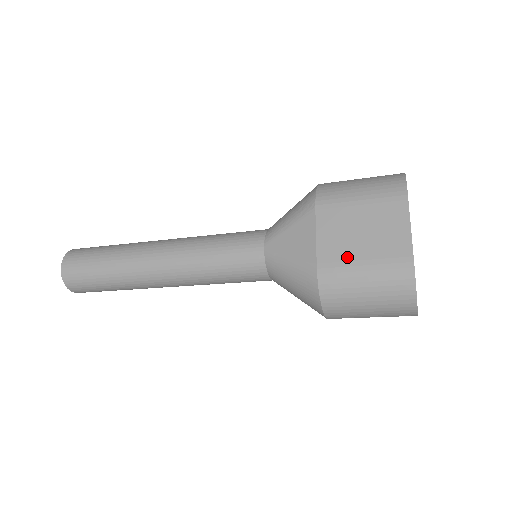
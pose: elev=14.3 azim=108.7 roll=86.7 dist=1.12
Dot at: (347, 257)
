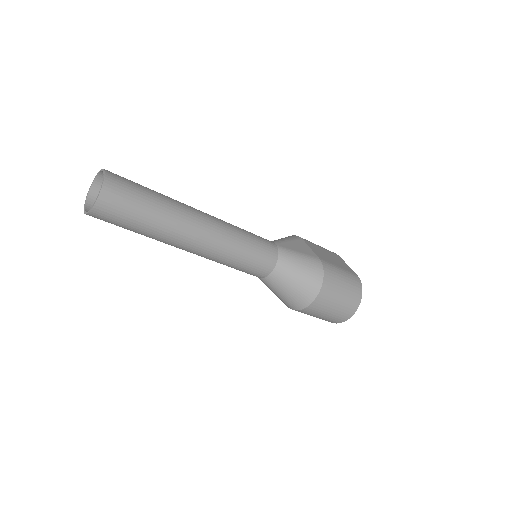
Dot at: (331, 262)
